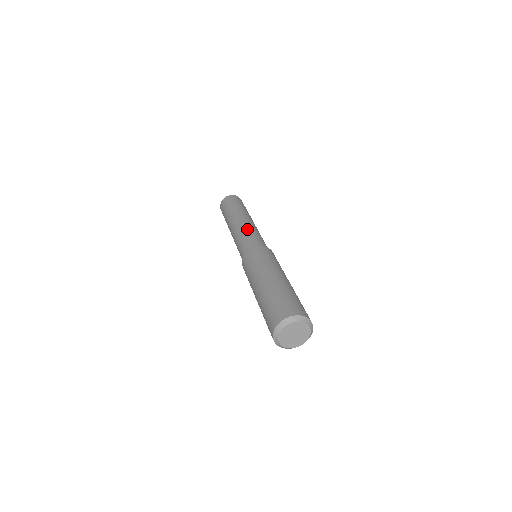
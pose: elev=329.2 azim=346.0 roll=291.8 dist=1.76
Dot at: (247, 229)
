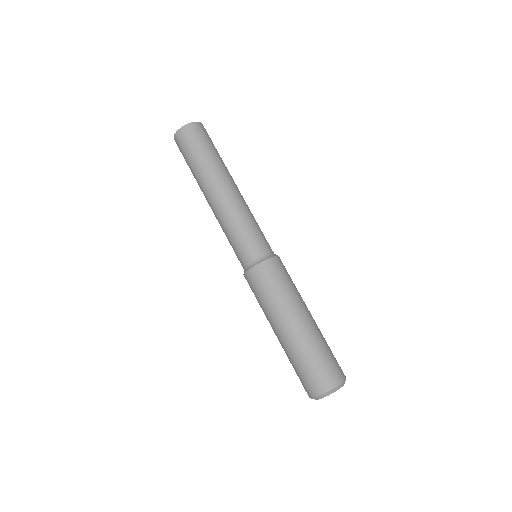
Dot at: (224, 228)
